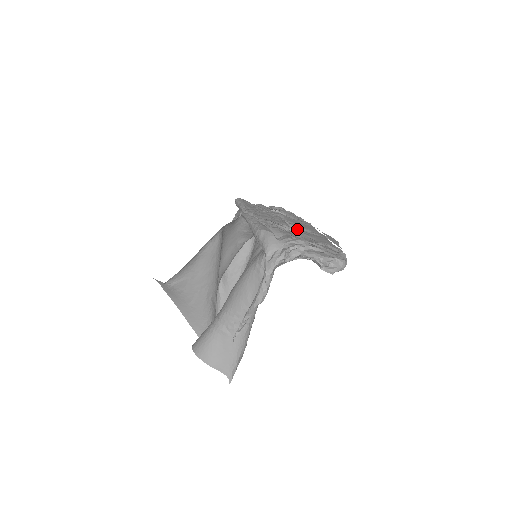
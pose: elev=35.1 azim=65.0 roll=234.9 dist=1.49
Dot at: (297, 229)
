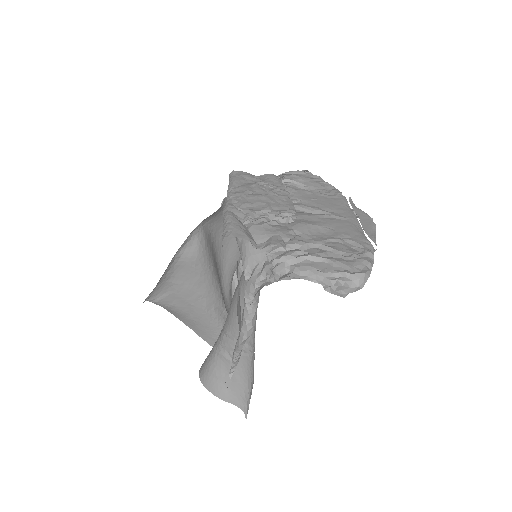
Dot at: (305, 215)
